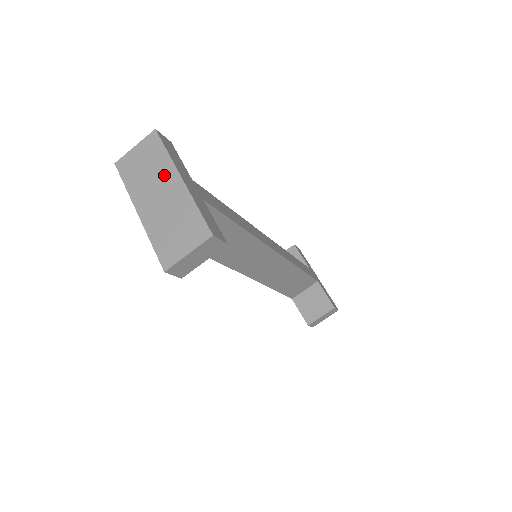
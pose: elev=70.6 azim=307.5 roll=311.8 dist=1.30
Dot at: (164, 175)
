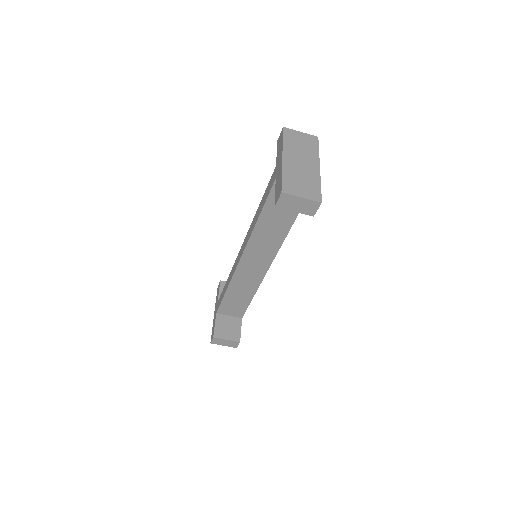
Dot at: (310, 157)
